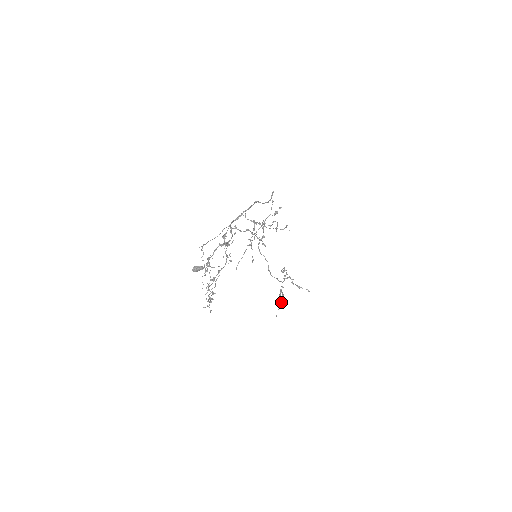
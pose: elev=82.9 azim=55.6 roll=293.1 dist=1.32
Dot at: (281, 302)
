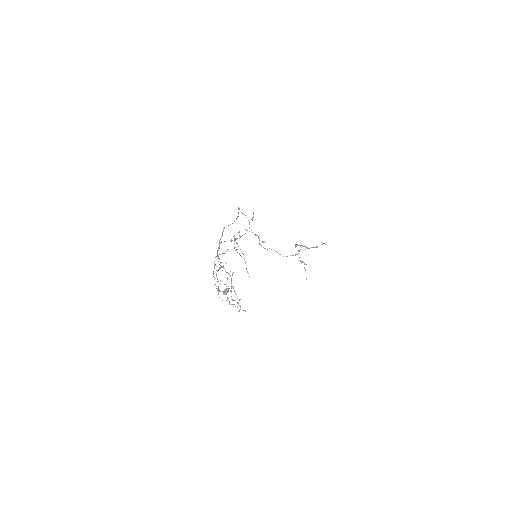
Dot at: occluded
